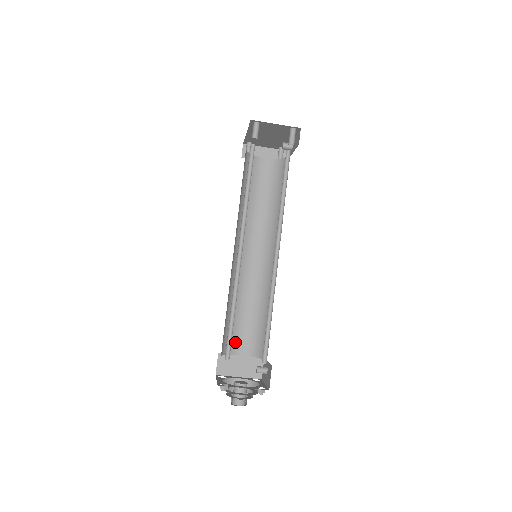
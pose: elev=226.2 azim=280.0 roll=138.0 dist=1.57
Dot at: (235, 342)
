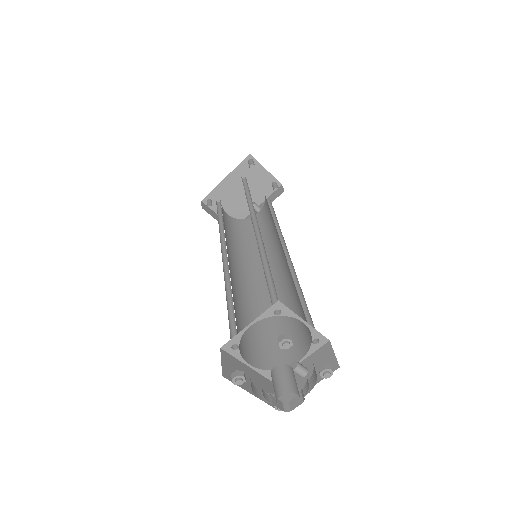
Dot at: (240, 342)
